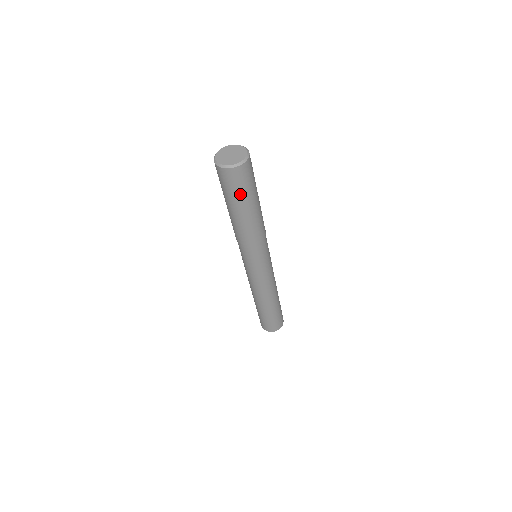
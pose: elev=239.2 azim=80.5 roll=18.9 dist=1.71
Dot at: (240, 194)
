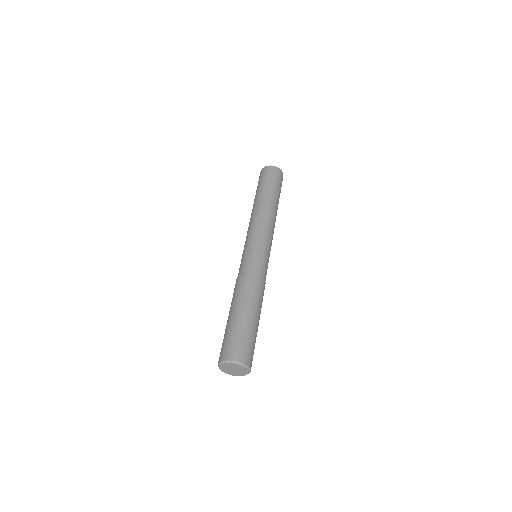
Dot at: occluded
